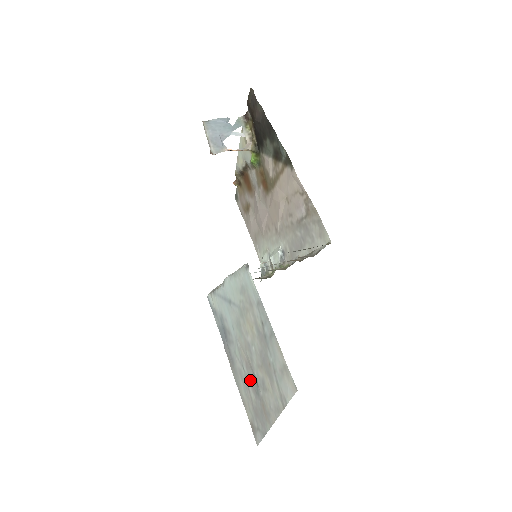
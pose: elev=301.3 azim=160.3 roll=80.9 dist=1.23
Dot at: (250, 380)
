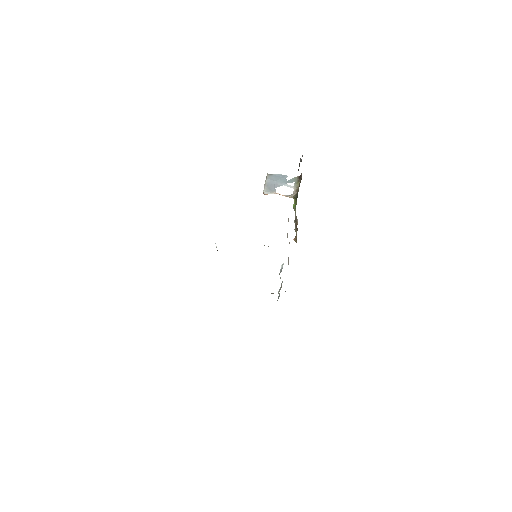
Dot at: occluded
